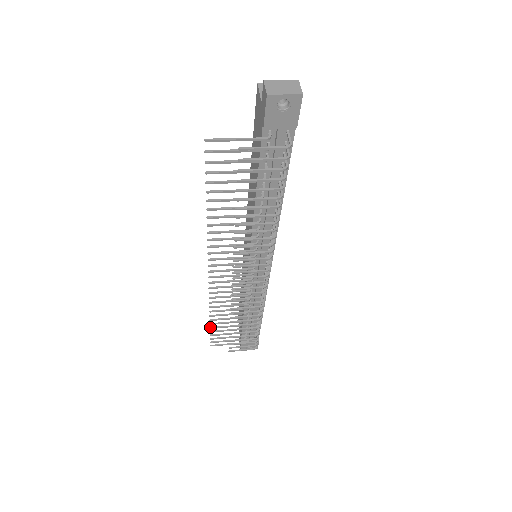
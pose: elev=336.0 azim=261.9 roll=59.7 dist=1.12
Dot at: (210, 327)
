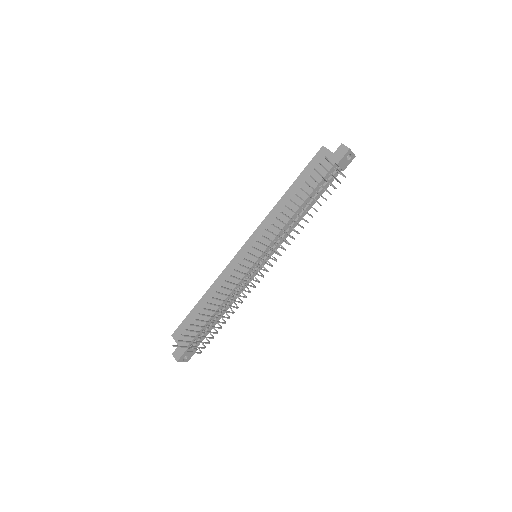
Dot at: occluded
